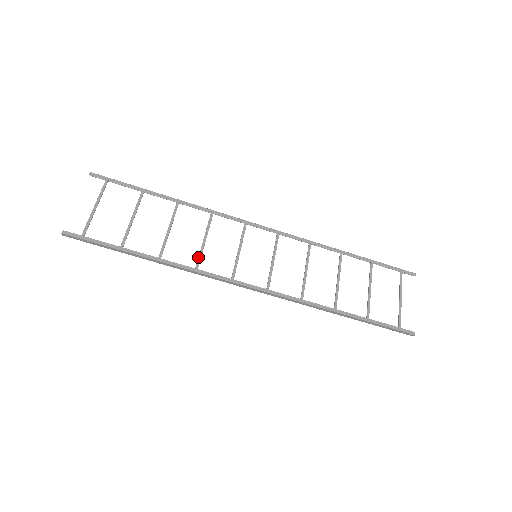
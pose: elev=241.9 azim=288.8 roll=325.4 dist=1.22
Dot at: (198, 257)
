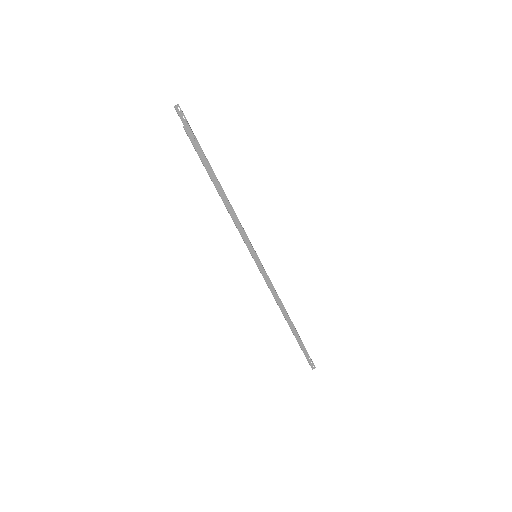
Dot at: occluded
